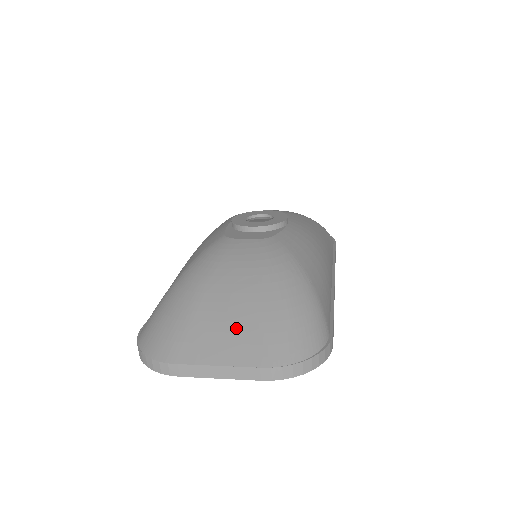
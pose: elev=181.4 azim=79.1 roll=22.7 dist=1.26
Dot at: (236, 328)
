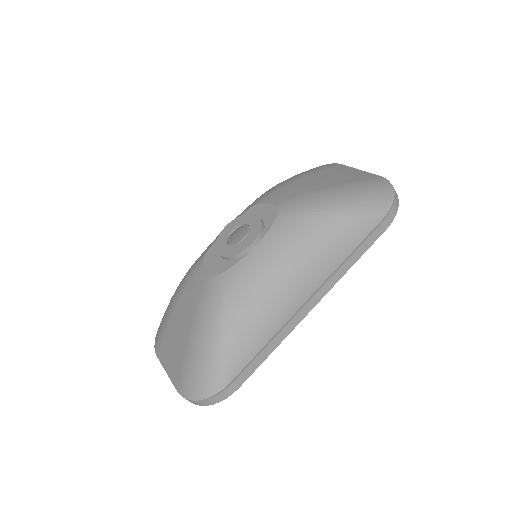
Dot at: (175, 354)
